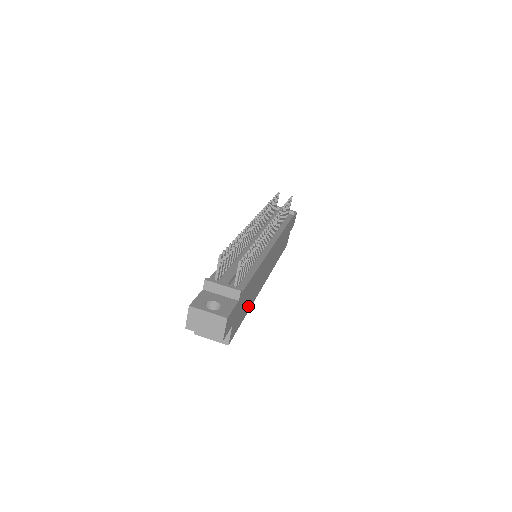
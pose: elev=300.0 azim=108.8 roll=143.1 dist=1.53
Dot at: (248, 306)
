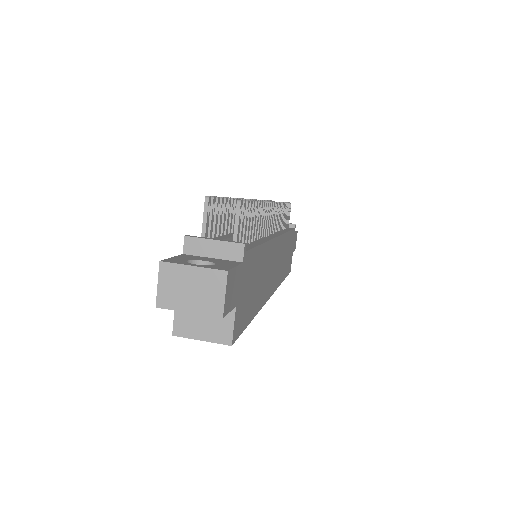
Dot at: (255, 304)
